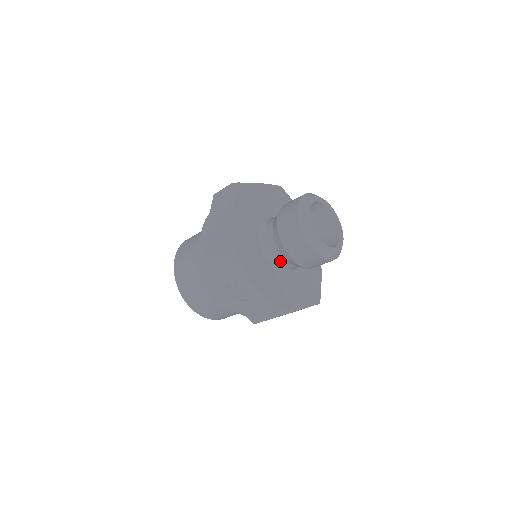
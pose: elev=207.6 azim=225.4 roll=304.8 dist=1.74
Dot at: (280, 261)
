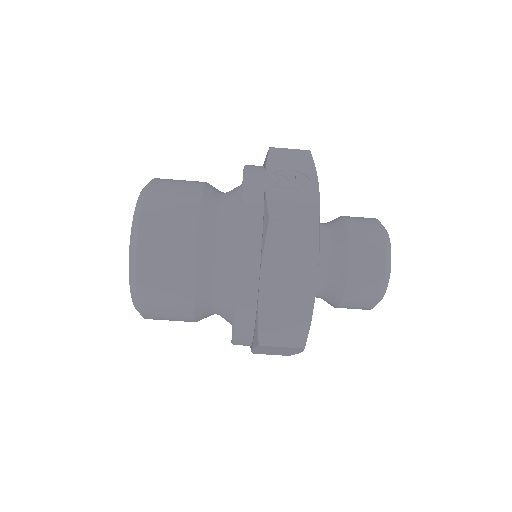
Dot at: (321, 238)
